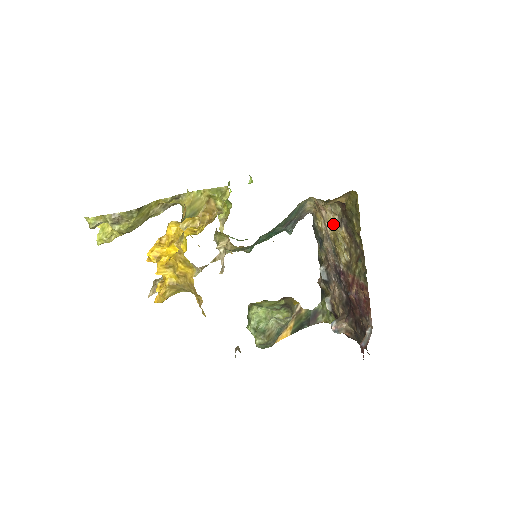
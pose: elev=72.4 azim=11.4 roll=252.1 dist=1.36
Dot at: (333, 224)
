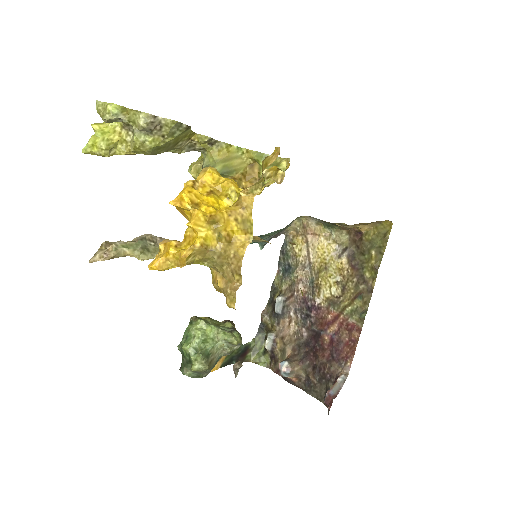
Dot at: (325, 252)
